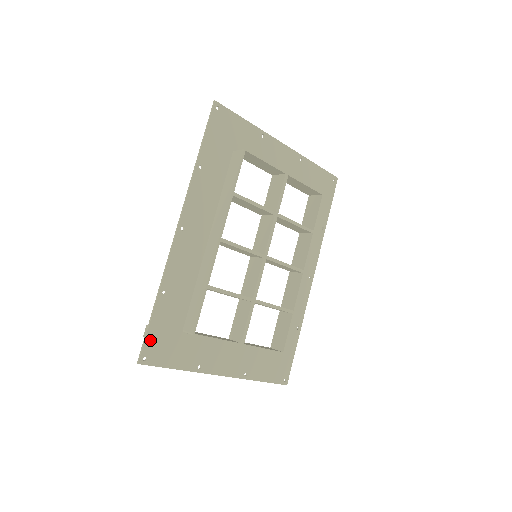
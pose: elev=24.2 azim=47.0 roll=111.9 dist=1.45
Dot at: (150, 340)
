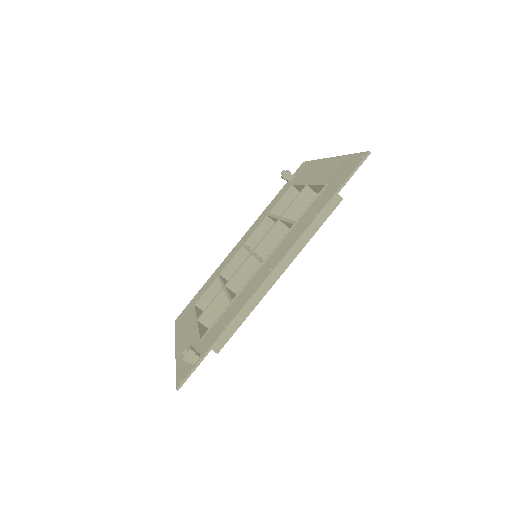
Dot at: (194, 368)
